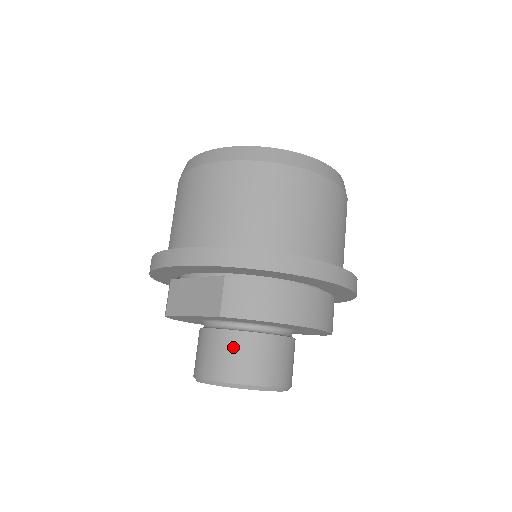
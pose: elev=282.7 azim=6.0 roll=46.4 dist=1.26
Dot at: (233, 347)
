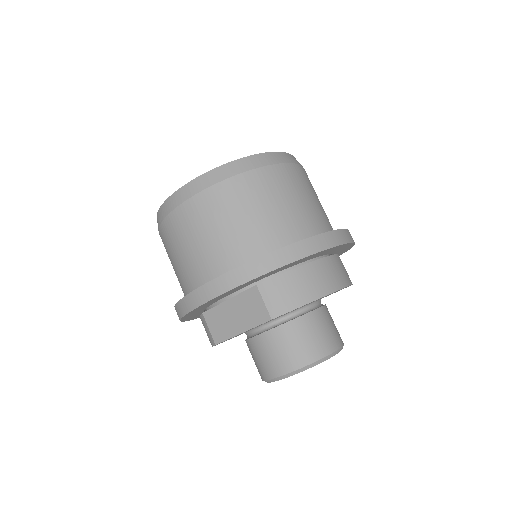
Dot at: (289, 338)
